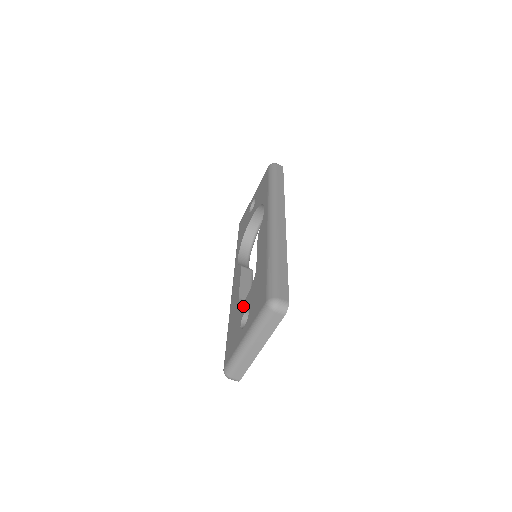
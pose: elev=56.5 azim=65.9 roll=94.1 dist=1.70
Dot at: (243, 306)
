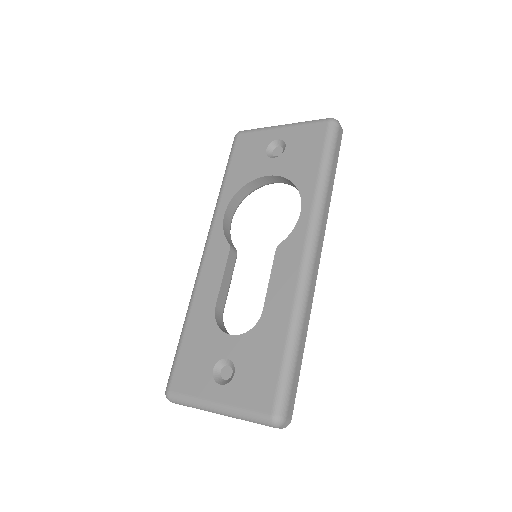
Dot at: (224, 343)
